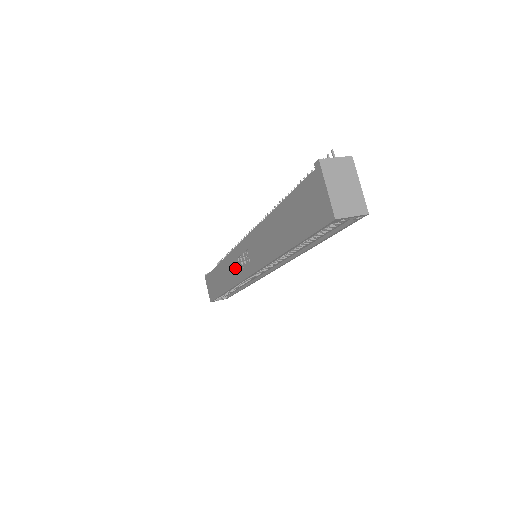
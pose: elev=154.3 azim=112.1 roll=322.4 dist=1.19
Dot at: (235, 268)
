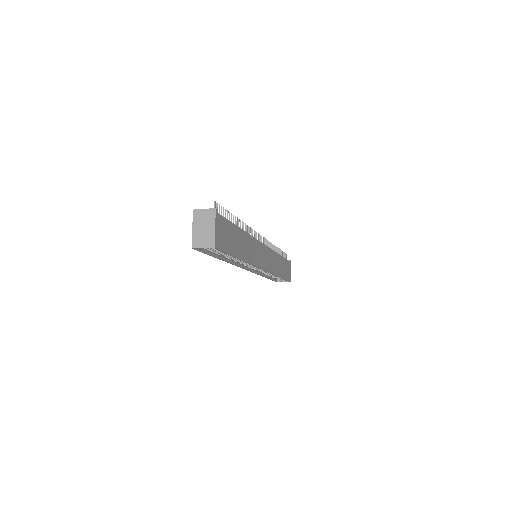
Dot at: occluded
